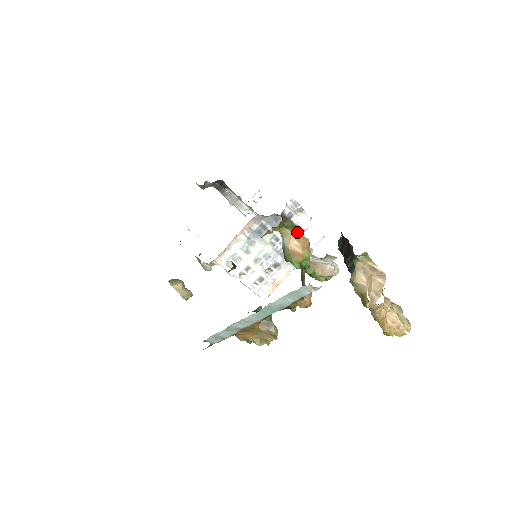
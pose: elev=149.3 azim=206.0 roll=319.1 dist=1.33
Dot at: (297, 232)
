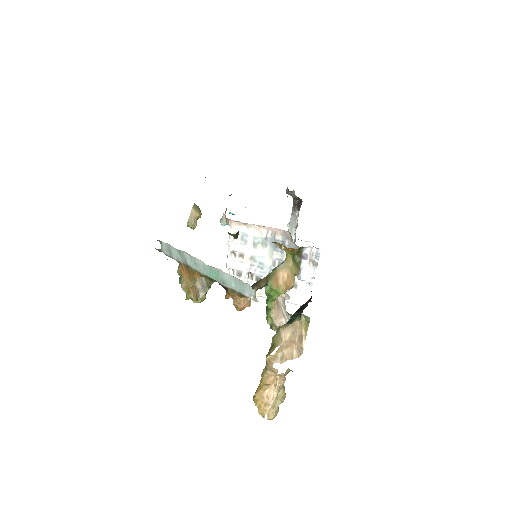
Dot at: (295, 271)
